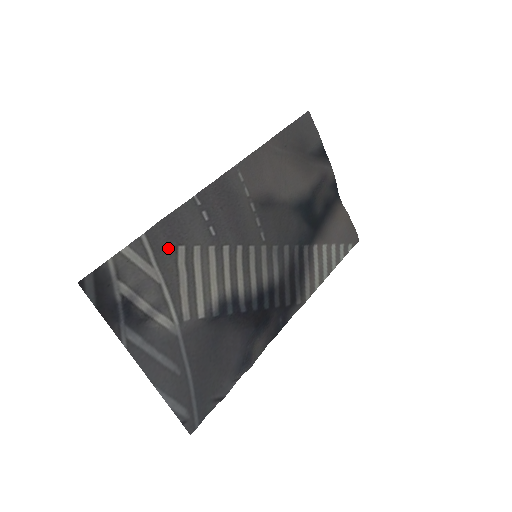
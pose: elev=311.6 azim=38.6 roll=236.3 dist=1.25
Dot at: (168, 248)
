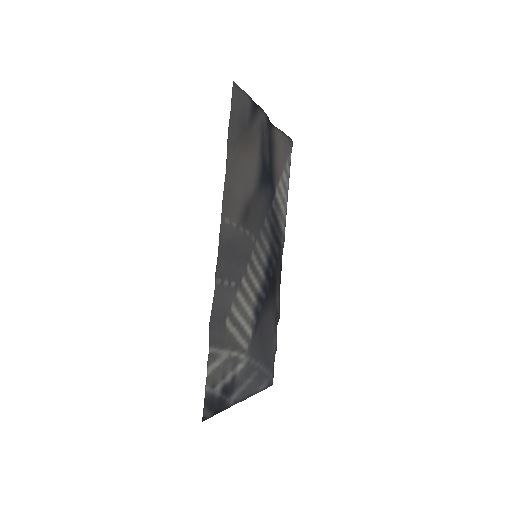
Dot at: (222, 333)
